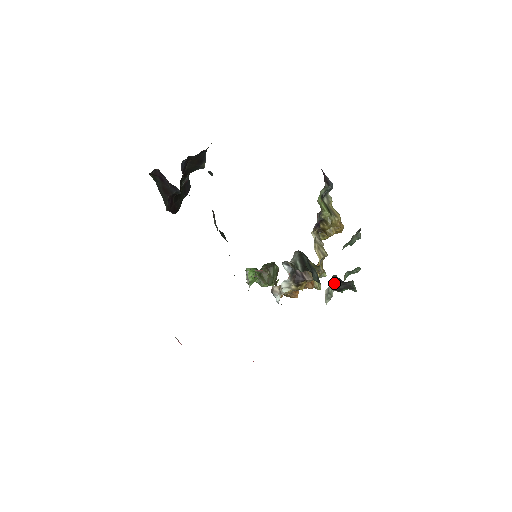
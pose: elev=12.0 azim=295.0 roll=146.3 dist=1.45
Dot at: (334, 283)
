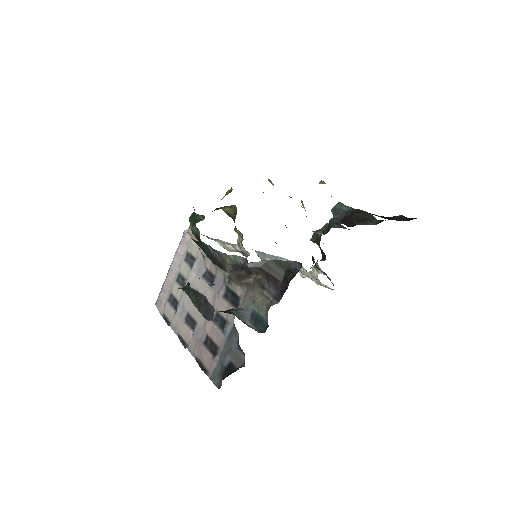
Dot at: occluded
